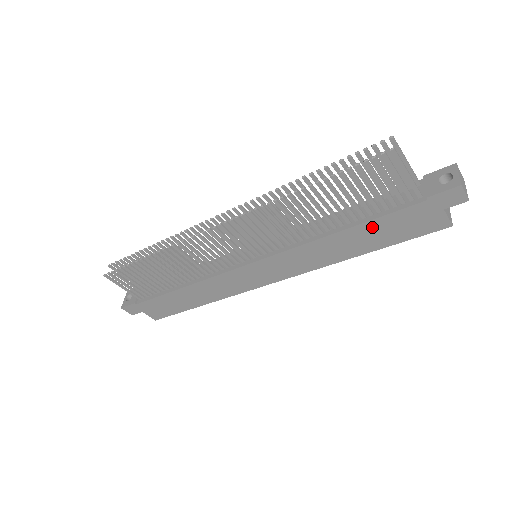
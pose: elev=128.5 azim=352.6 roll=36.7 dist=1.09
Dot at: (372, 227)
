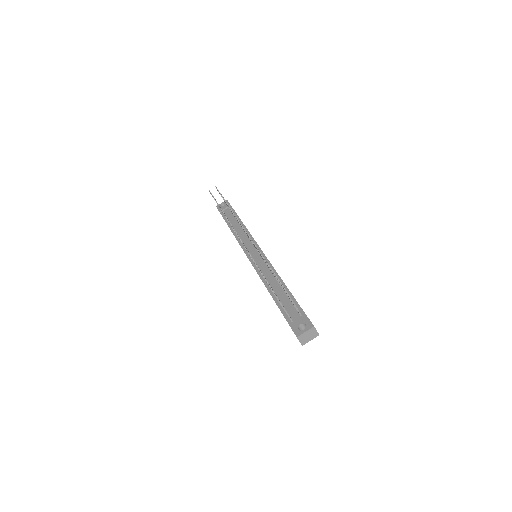
Dot at: occluded
